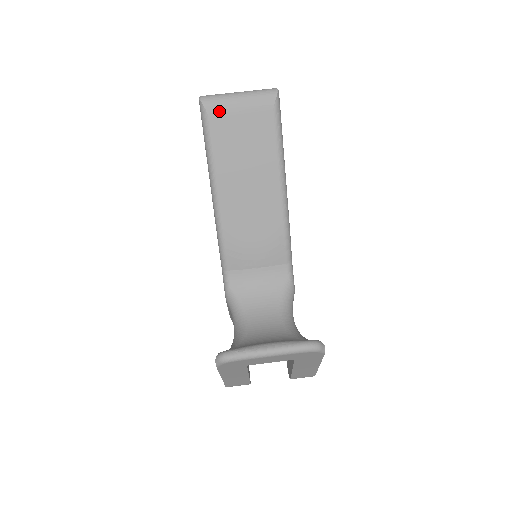
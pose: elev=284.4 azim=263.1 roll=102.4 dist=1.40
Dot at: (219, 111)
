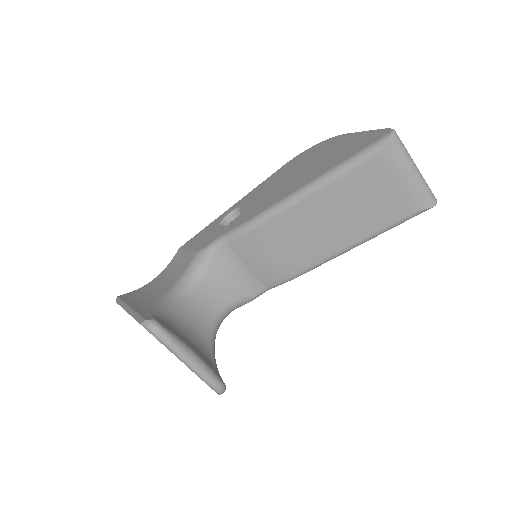
Dot at: (389, 162)
